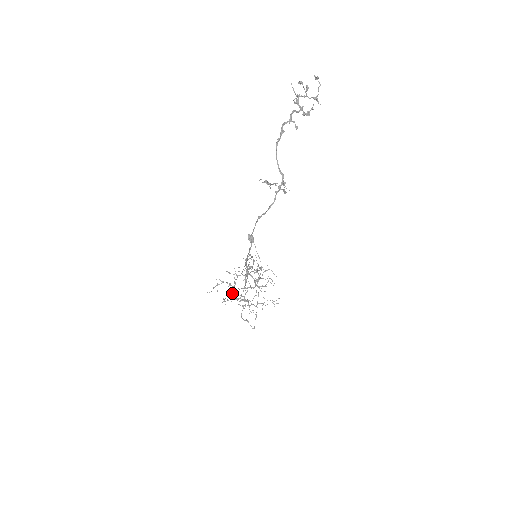
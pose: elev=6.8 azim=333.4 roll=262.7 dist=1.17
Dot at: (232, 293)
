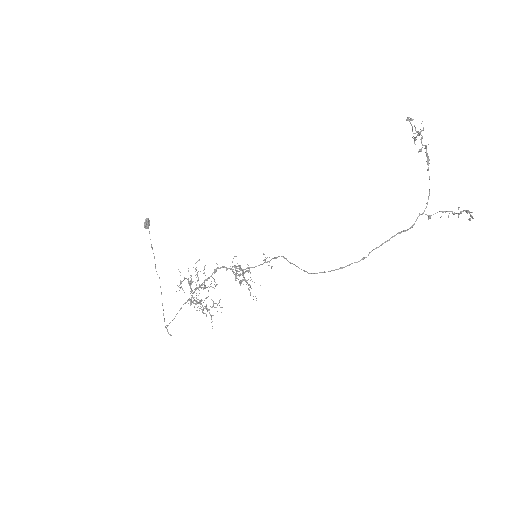
Dot at: occluded
